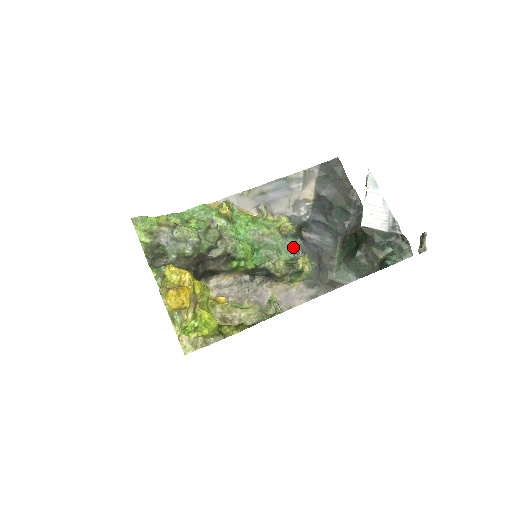
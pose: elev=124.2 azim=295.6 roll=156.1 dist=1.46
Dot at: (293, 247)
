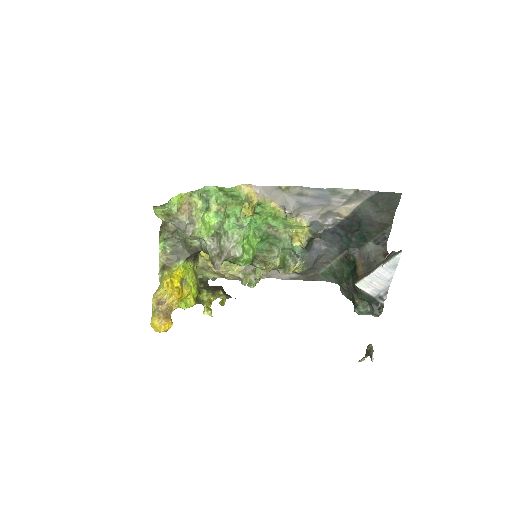
Dot at: (296, 252)
